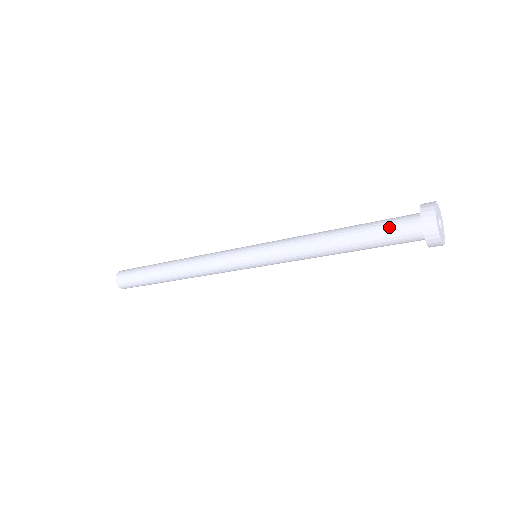
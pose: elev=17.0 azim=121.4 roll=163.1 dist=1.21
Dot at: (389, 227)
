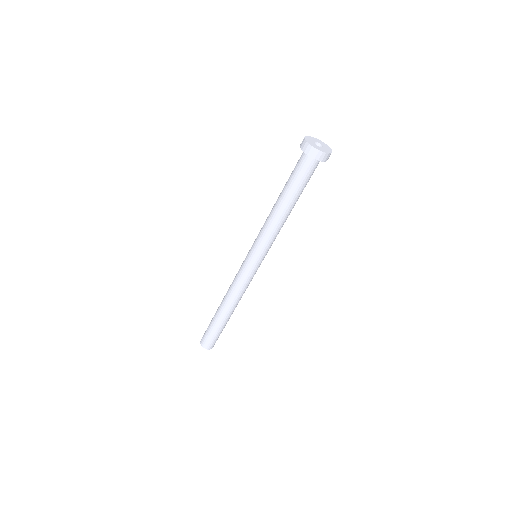
Dot at: (297, 172)
